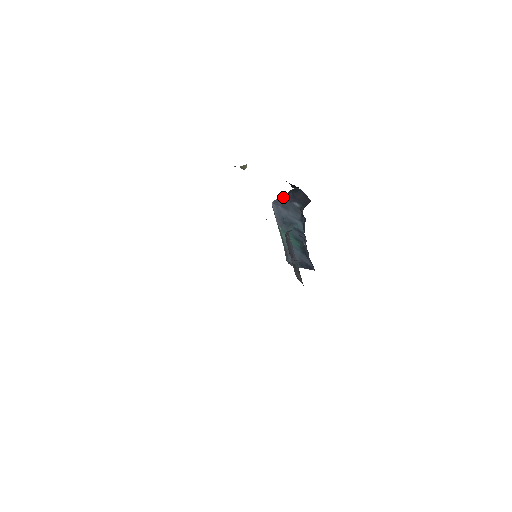
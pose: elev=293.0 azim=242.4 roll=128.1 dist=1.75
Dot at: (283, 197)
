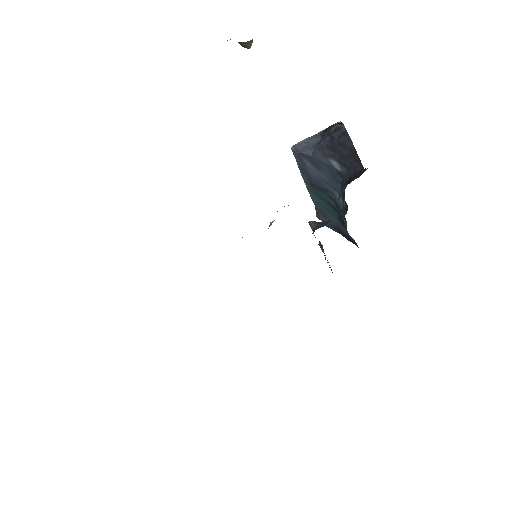
Dot at: (313, 140)
